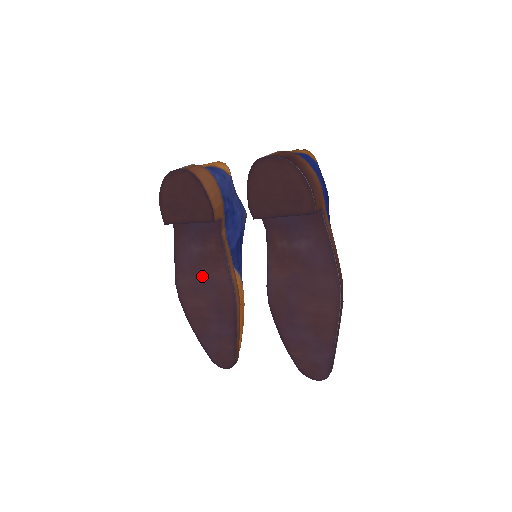
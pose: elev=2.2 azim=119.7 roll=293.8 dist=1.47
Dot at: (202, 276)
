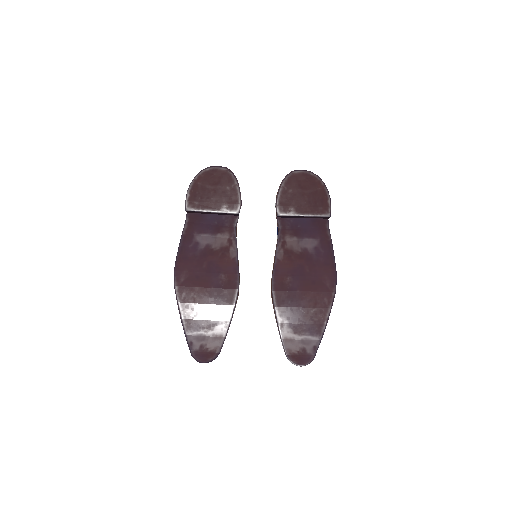
Dot at: (207, 264)
